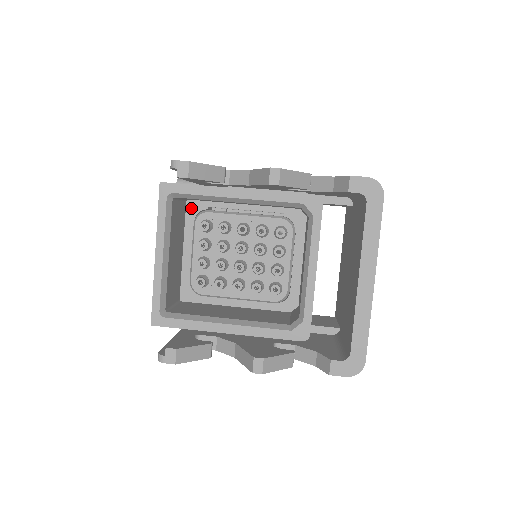
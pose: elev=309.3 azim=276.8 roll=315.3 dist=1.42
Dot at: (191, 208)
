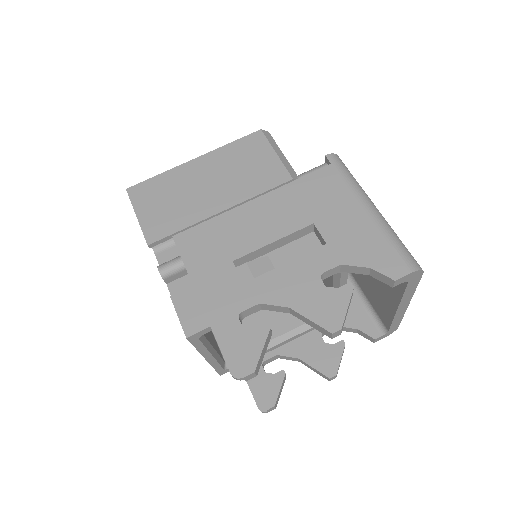
Dot at: occluded
